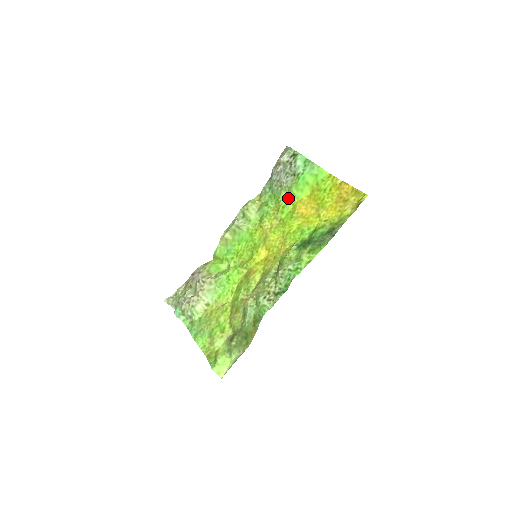
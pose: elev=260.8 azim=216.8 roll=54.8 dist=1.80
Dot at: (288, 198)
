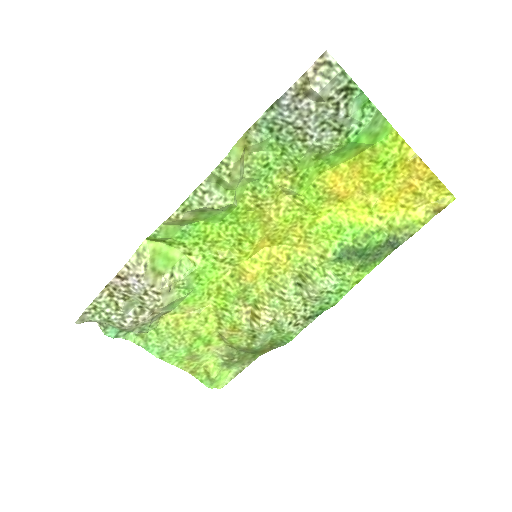
Dot at: (314, 163)
